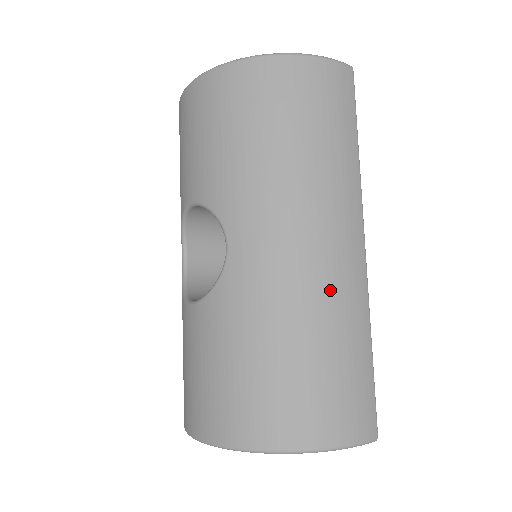
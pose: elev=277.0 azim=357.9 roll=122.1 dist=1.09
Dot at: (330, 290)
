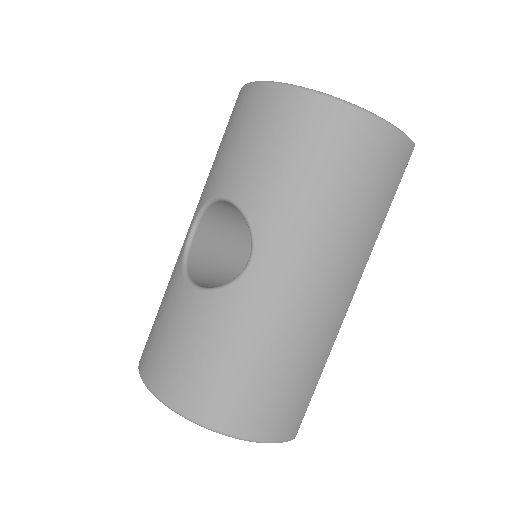
Dot at: (316, 329)
